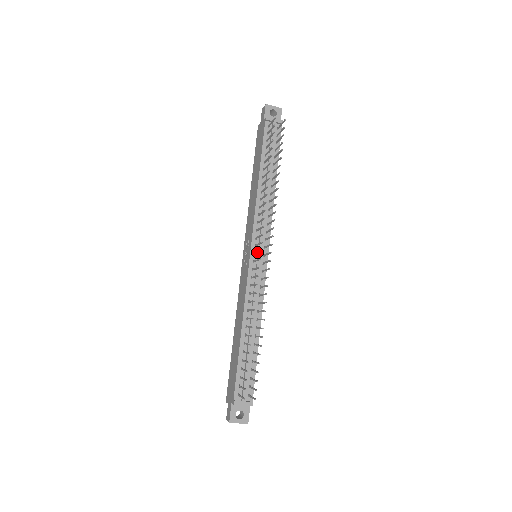
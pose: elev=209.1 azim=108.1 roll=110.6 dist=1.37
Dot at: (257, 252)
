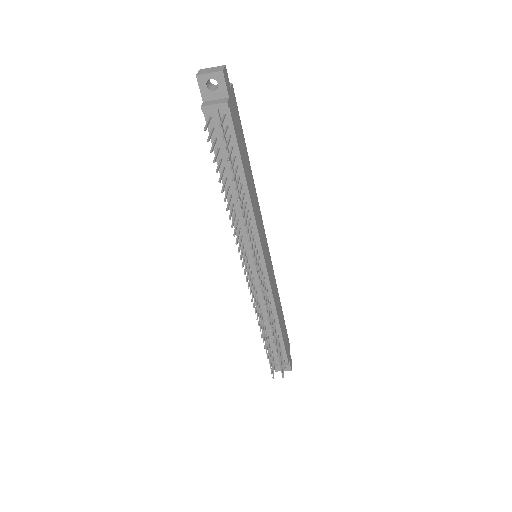
Dot at: occluded
